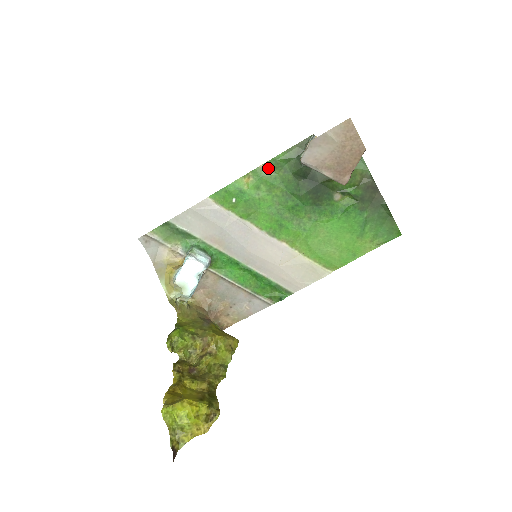
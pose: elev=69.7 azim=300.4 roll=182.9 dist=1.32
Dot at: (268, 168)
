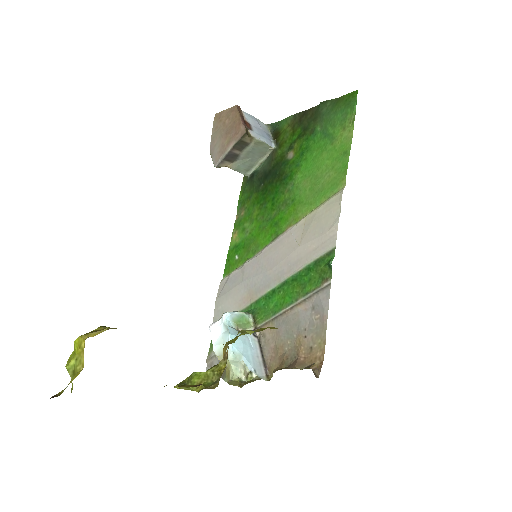
Dot at: (241, 213)
